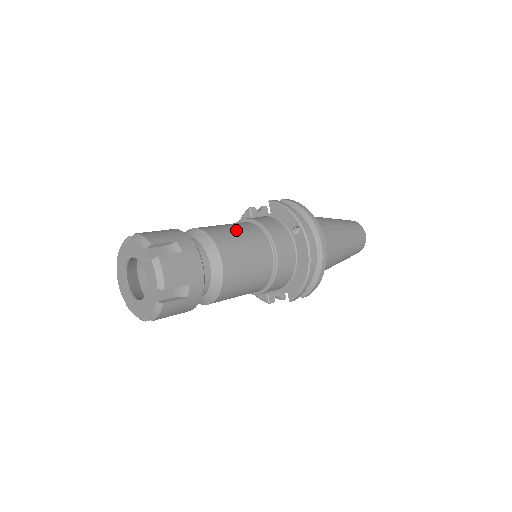
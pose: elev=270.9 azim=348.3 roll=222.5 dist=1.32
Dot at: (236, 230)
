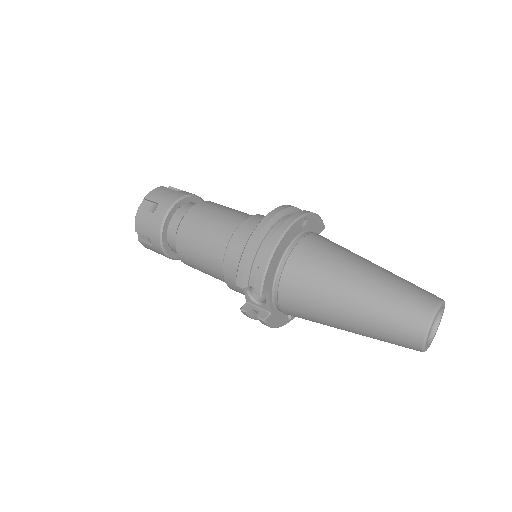
Dot at: (237, 210)
